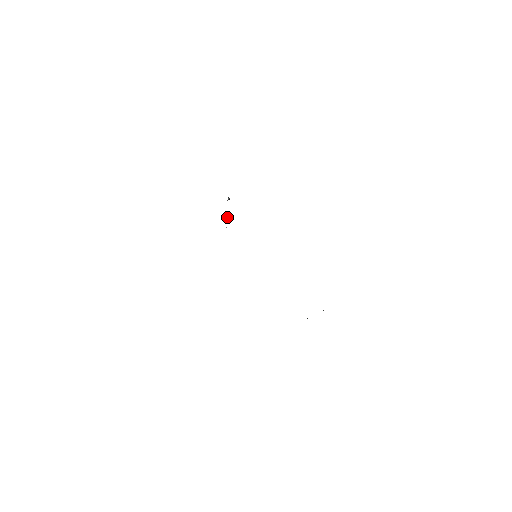
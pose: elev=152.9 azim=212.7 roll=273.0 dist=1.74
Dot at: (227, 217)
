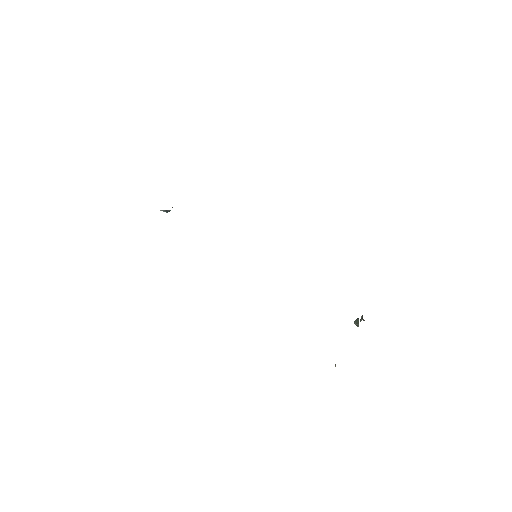
Dot at: occluded
